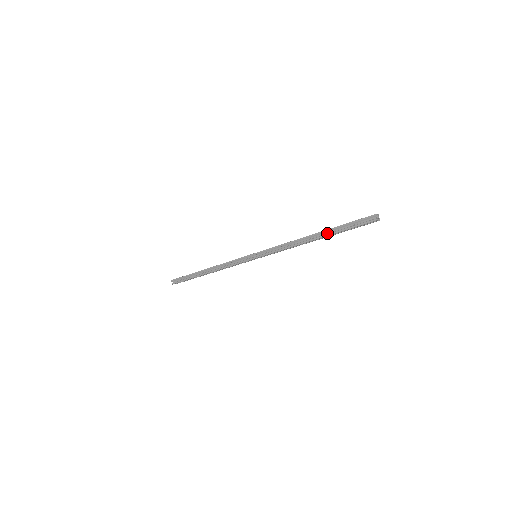
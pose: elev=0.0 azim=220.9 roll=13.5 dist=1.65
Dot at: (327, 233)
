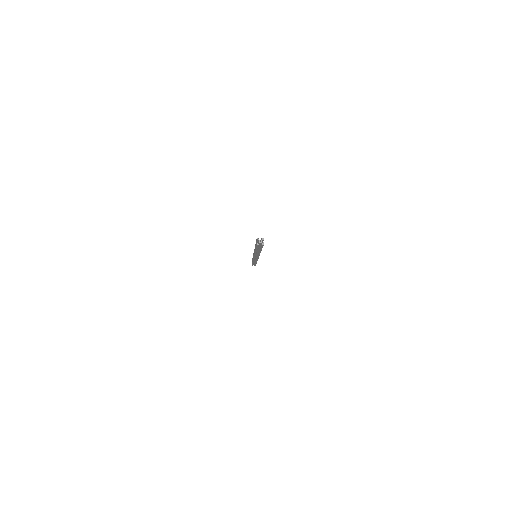
Dot at: occluded
